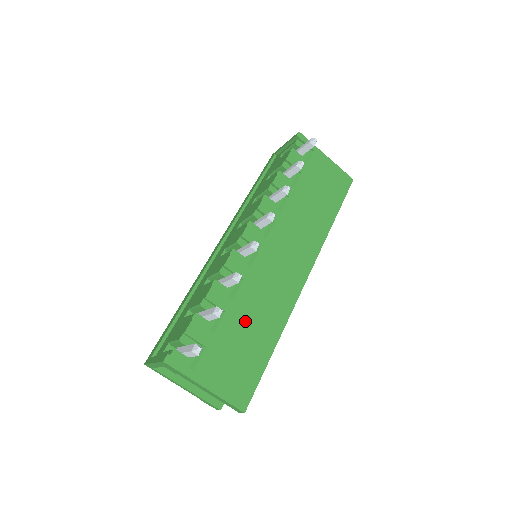
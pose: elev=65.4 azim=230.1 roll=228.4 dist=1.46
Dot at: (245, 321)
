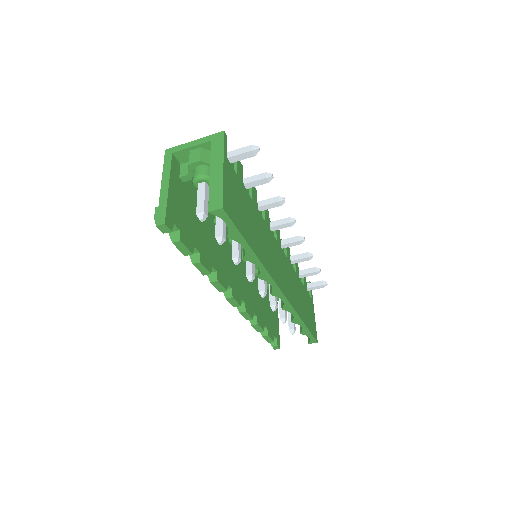
Dot at: (254, 219)
